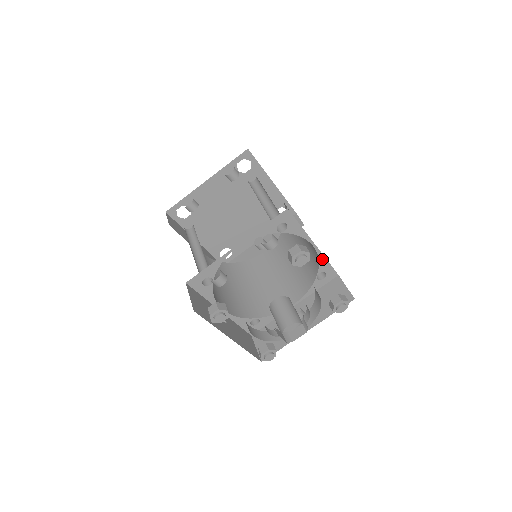
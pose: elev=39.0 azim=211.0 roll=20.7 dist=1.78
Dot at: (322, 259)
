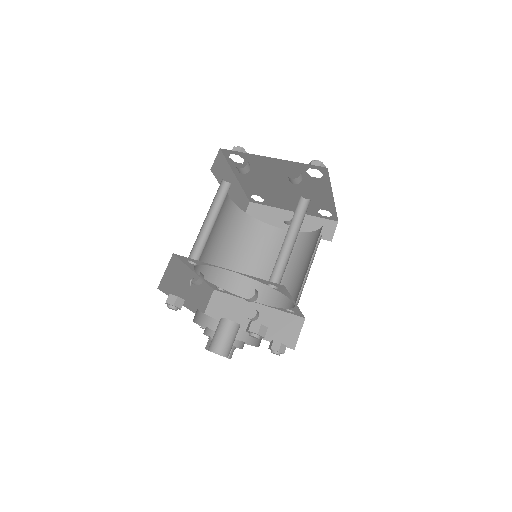
Dot at: (297, 308)
